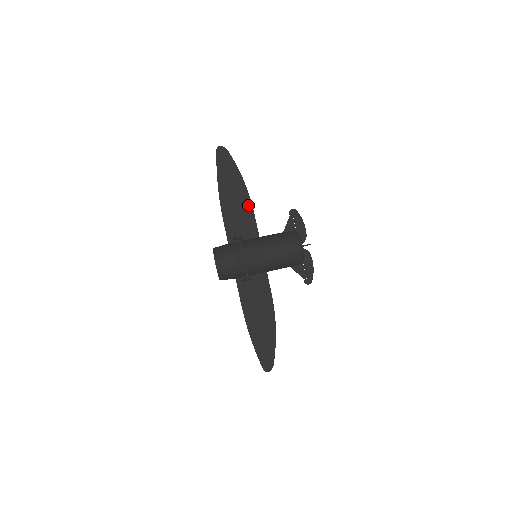
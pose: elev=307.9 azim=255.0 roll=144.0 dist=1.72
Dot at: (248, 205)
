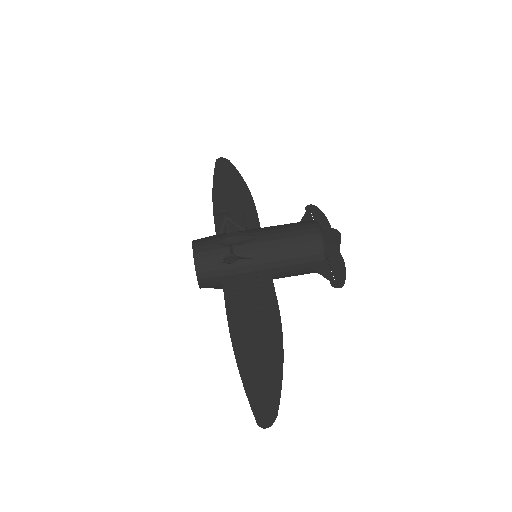
Dot at: (249, 204)
